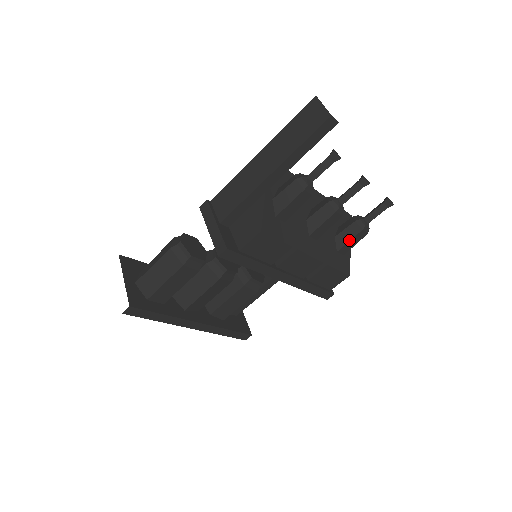
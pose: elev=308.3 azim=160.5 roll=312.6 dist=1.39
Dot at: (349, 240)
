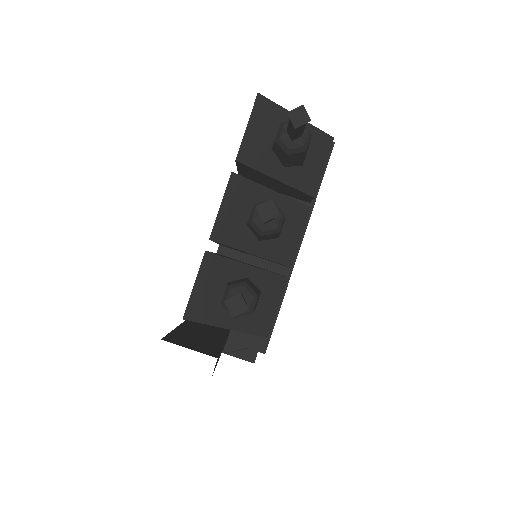
Dot at: (303, 160)
